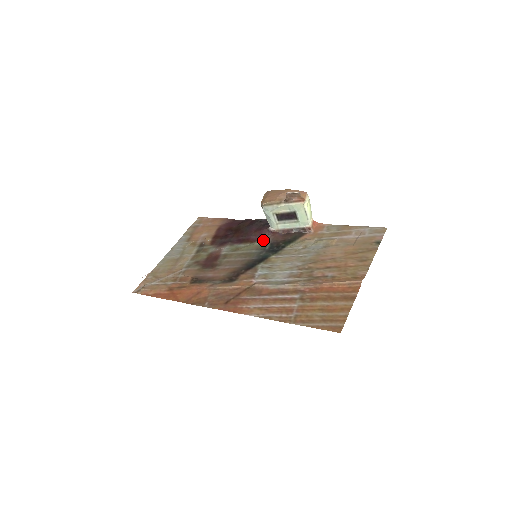
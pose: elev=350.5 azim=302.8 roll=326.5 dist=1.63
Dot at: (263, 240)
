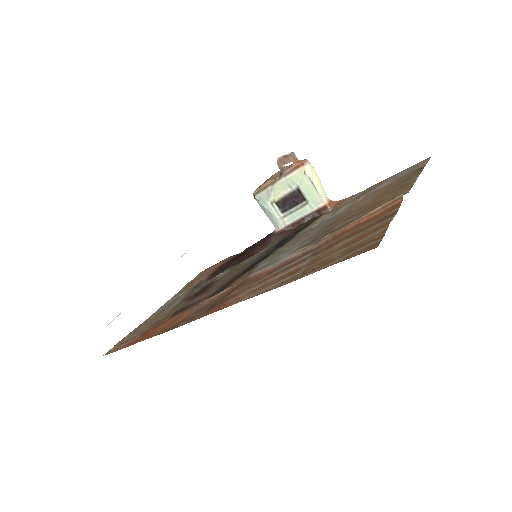
Dot at: (269, 246)
